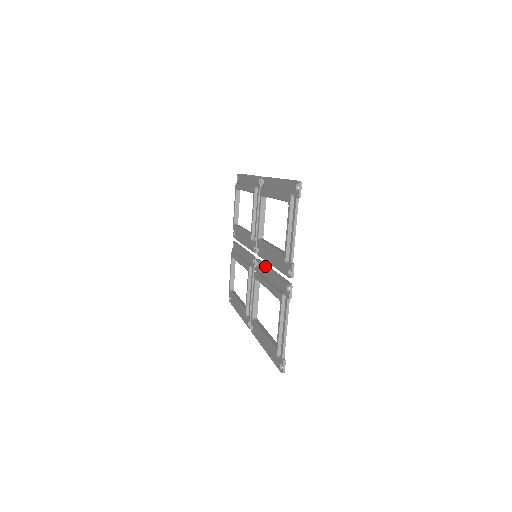
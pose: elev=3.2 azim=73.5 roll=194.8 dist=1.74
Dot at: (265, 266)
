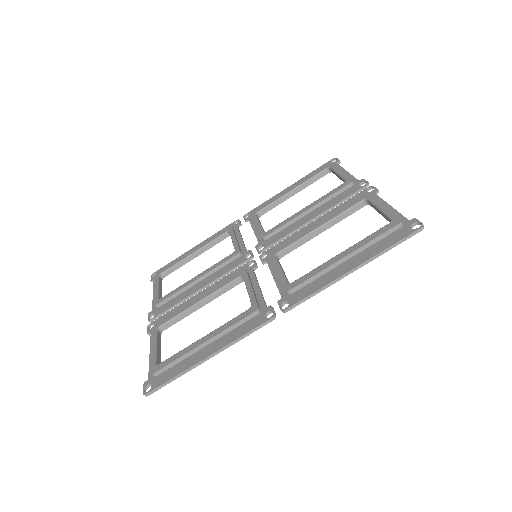
Dot at: (294, 233)
